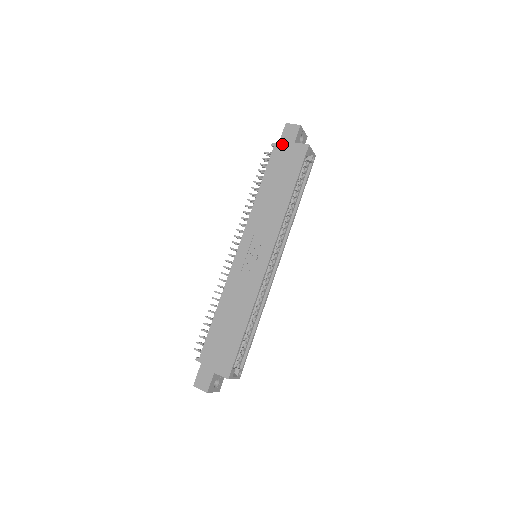
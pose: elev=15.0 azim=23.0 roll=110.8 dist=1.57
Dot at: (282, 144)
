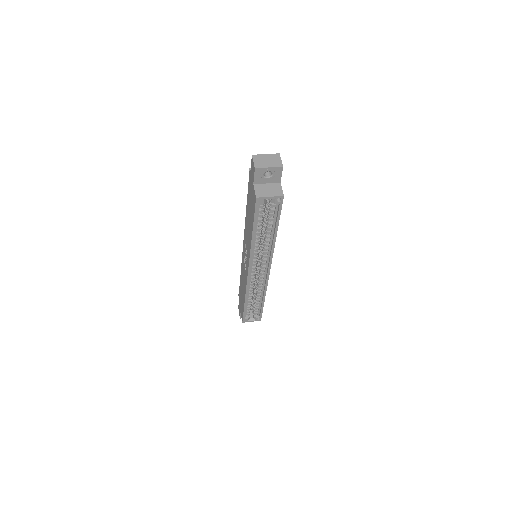
Dot at: (250, 177)
